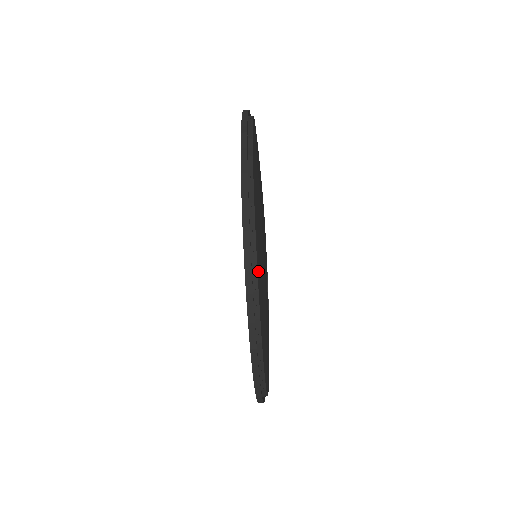
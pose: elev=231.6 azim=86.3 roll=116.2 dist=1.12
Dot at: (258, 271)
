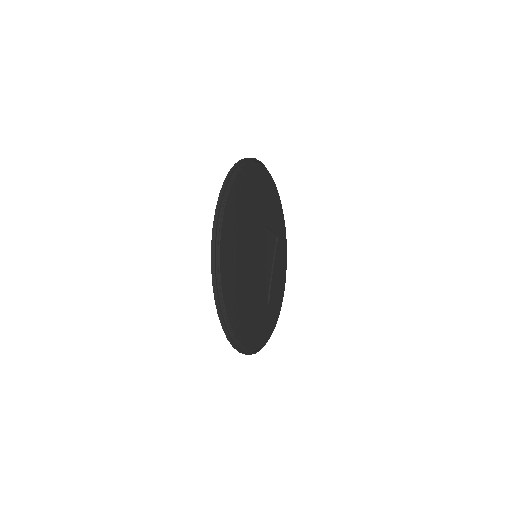
Dot at: (223, 269)
